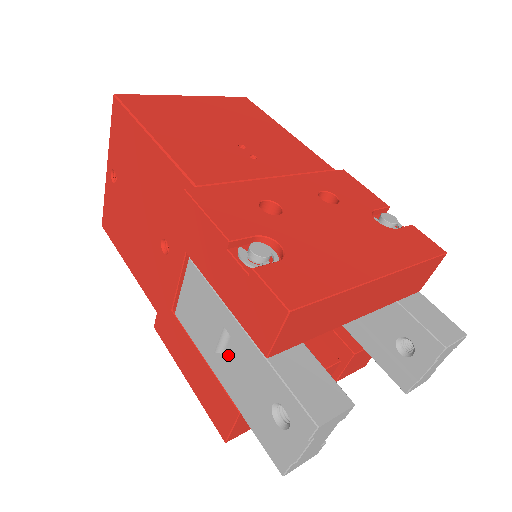
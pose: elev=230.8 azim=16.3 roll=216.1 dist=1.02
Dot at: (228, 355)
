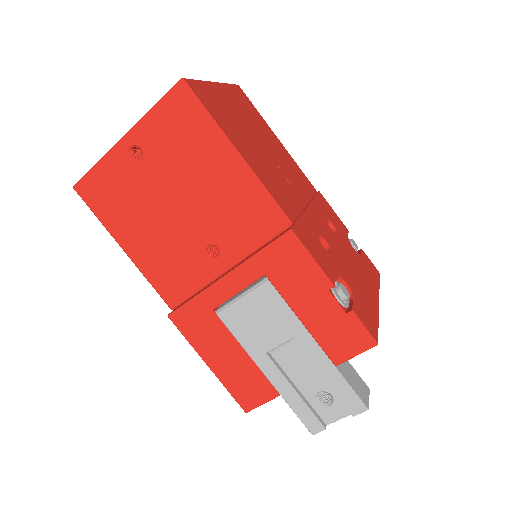
Dot at: (279, 355)
